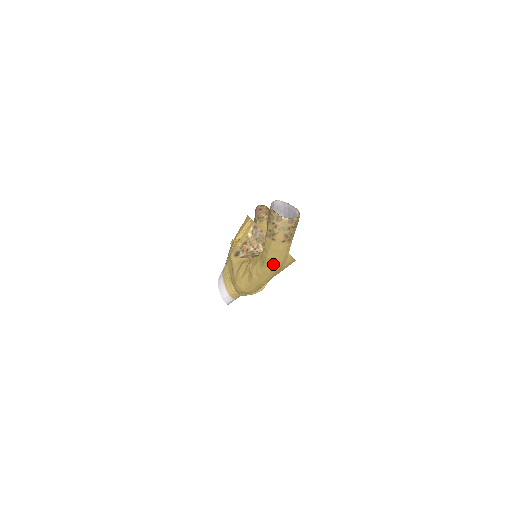
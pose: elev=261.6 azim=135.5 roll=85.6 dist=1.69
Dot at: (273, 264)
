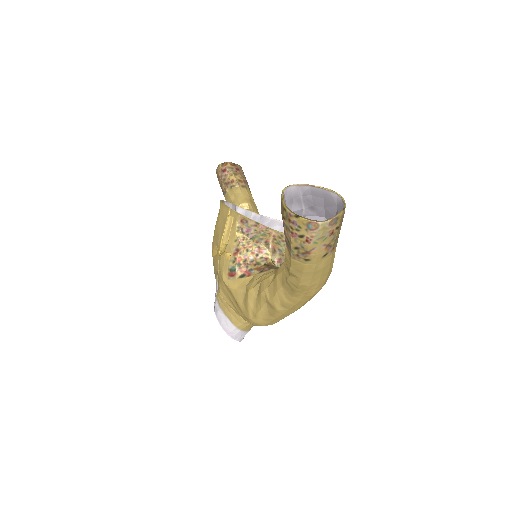
Dot at: (311, 290)
